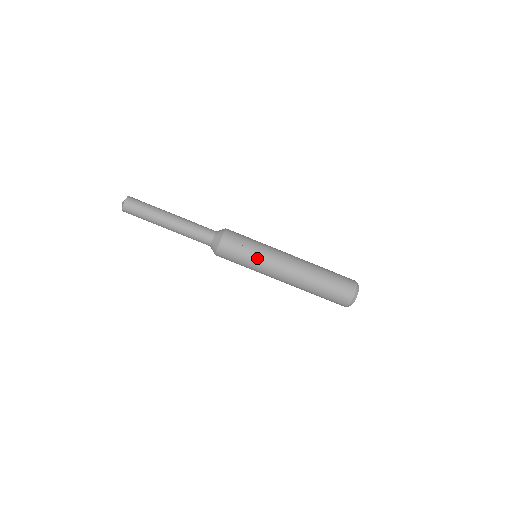
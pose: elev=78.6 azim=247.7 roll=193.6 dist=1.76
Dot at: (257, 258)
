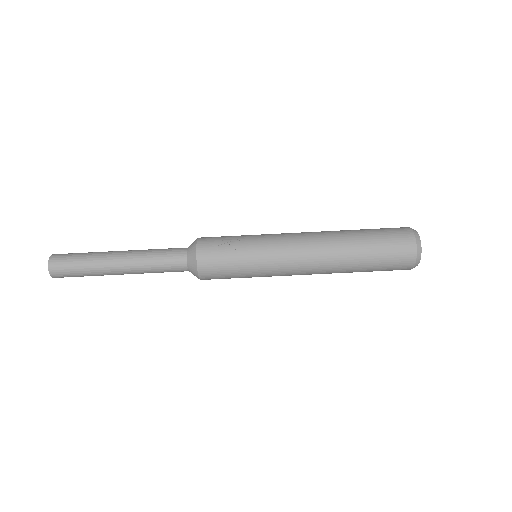
Dot at: (256, 248)
